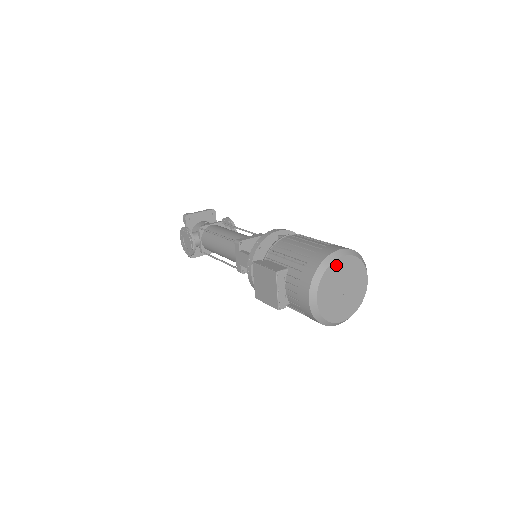
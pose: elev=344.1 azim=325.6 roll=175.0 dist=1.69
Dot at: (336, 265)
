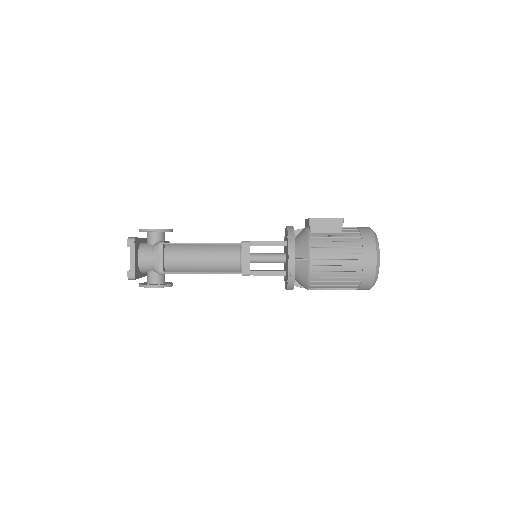
Dot at: occluded
